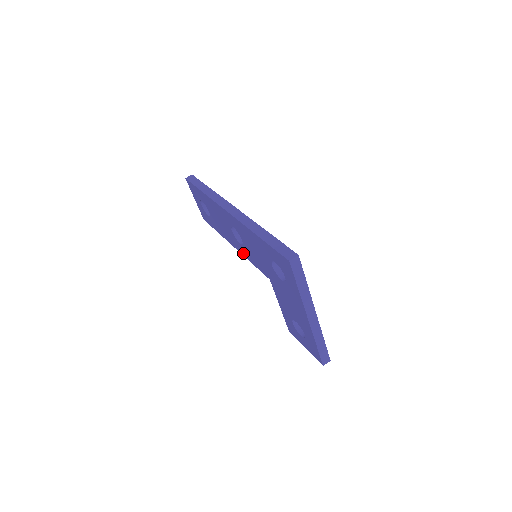
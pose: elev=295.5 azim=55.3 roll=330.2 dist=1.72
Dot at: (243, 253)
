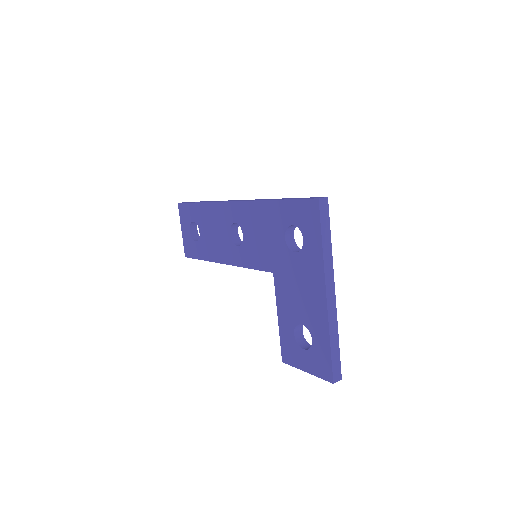
Dot at: (238, 261)
